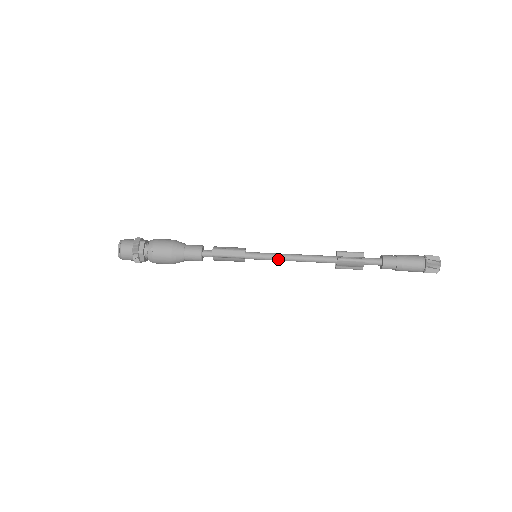
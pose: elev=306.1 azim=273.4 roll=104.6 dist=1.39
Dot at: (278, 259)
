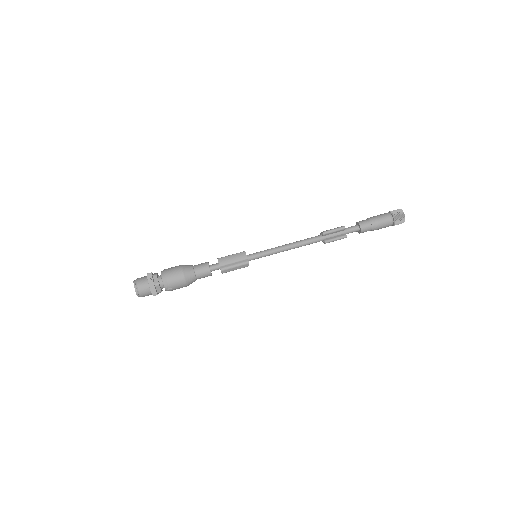
Dot at: occluded
